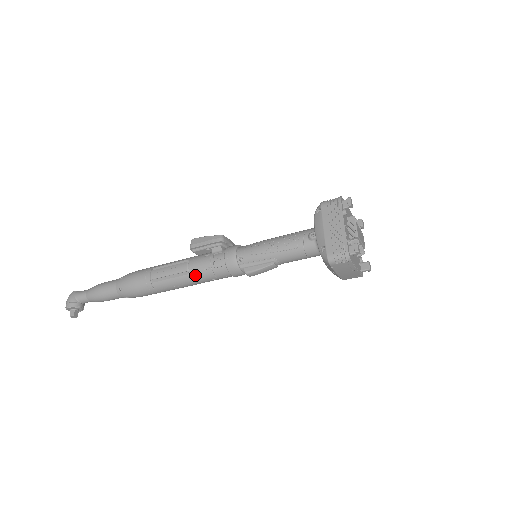
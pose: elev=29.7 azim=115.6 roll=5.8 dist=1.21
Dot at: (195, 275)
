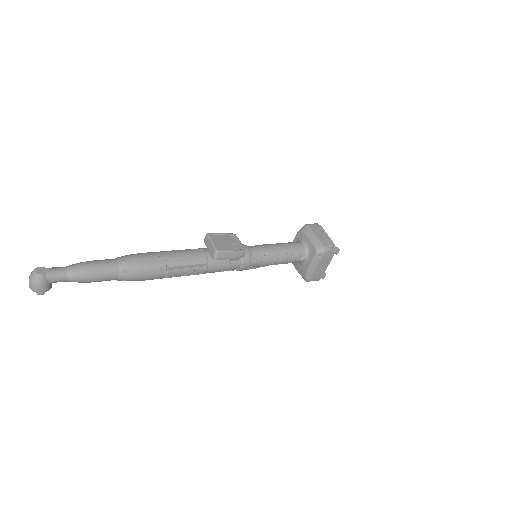
Dot at: occluded
